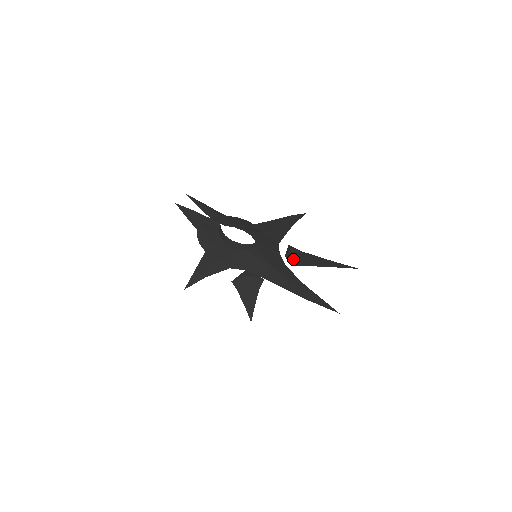
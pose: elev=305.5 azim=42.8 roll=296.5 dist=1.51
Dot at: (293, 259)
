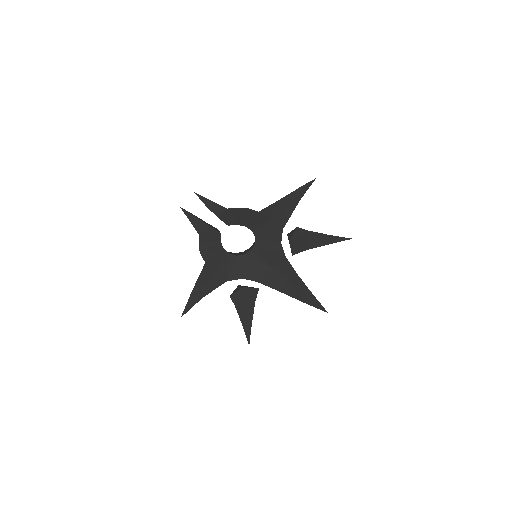
Dot at: (296, 244)
